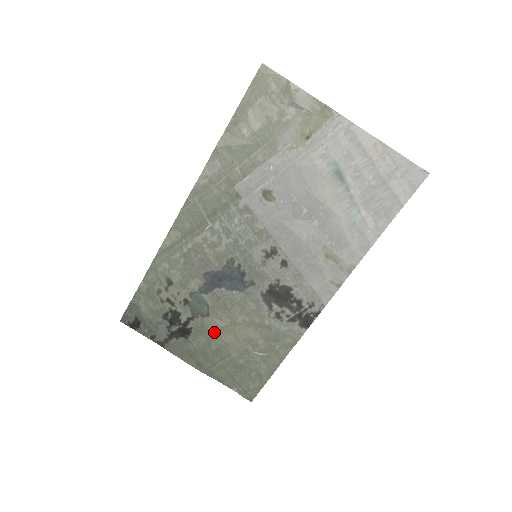
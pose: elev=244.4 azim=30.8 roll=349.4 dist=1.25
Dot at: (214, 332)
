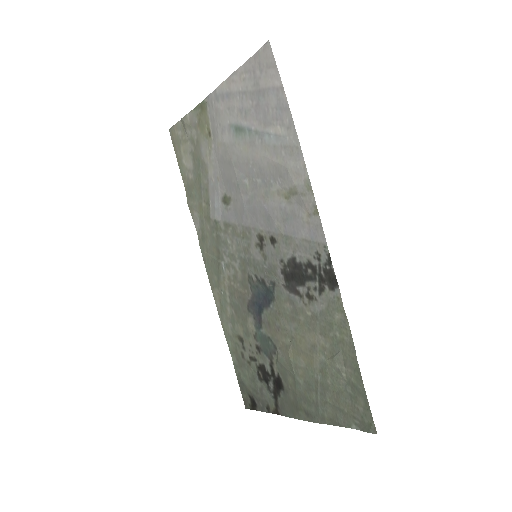
Dot at: (289, 363)
